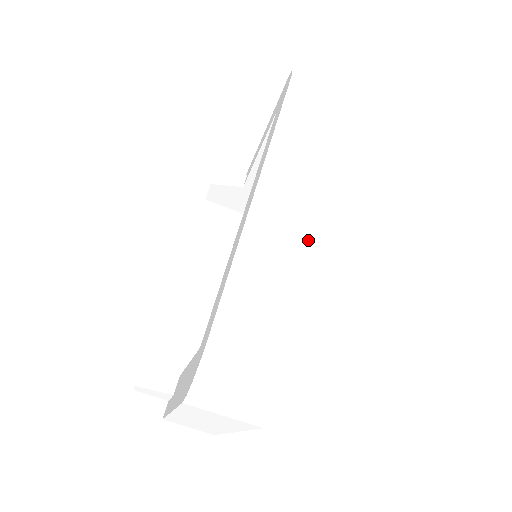
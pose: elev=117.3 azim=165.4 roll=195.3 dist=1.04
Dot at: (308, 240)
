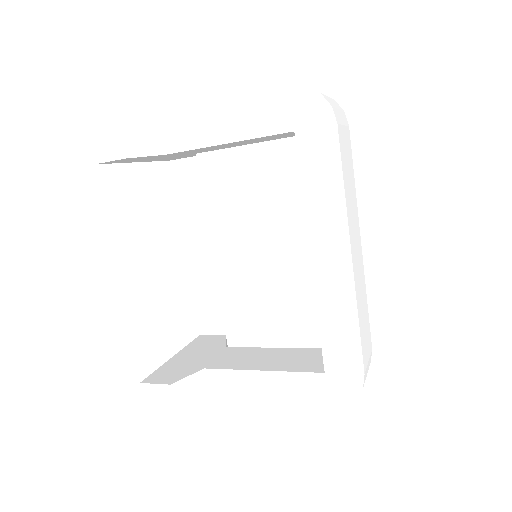
Dot at: (362, 270)
